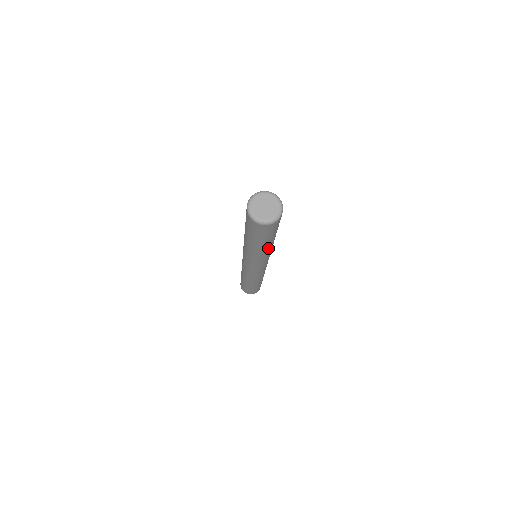
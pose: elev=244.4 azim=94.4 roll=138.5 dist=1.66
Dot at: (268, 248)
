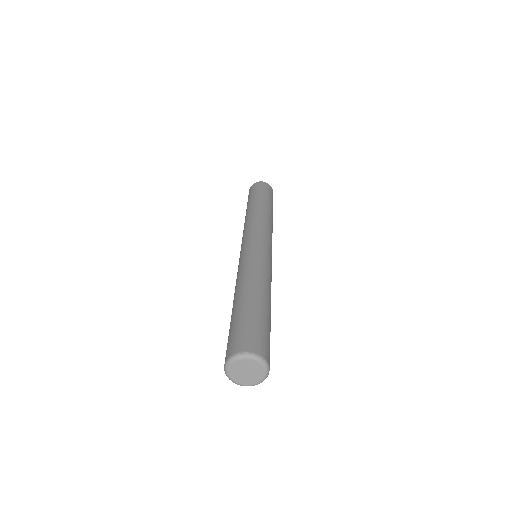
Dot at: occluded
